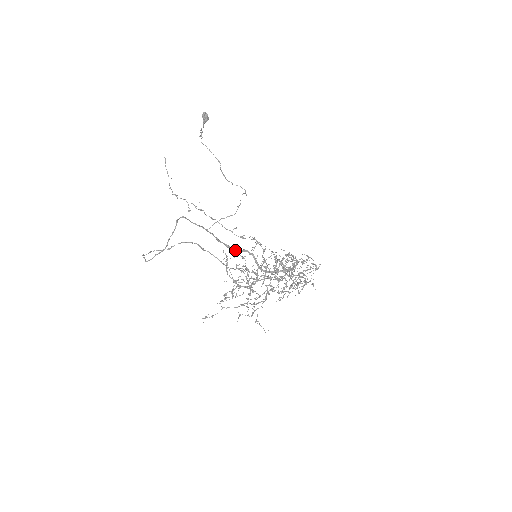
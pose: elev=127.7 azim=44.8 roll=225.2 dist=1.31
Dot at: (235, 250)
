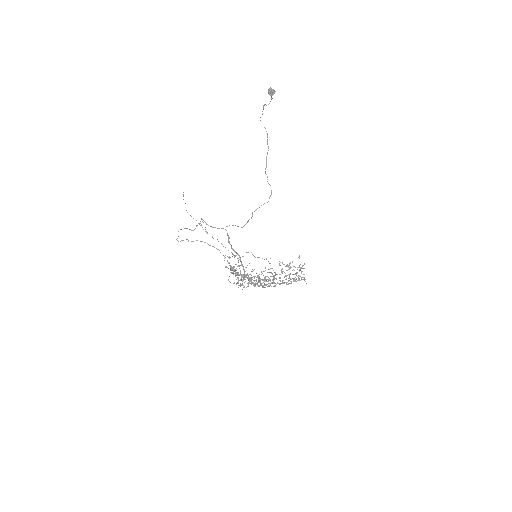
Dot at: (236, 253)
